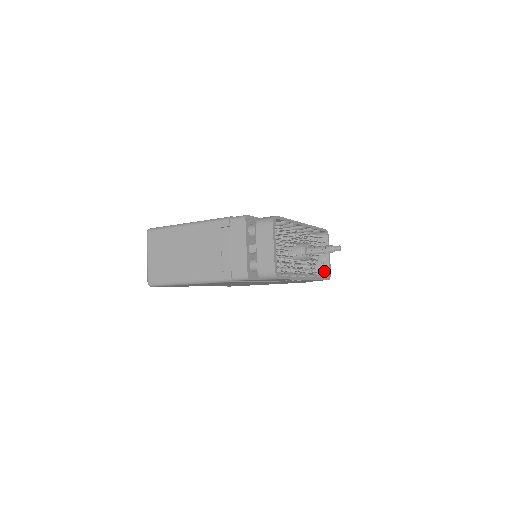
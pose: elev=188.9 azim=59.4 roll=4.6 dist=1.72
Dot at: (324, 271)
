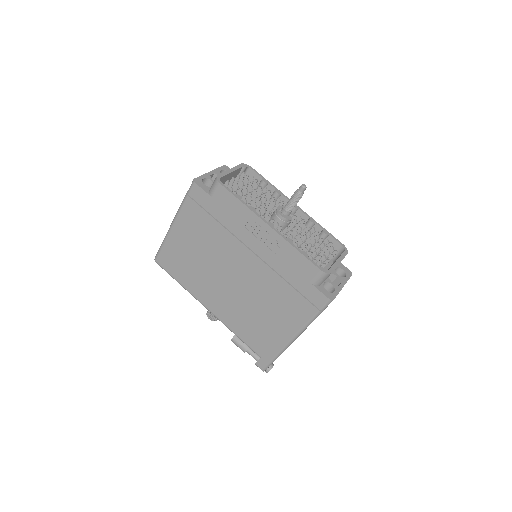
Dot at: occluded
